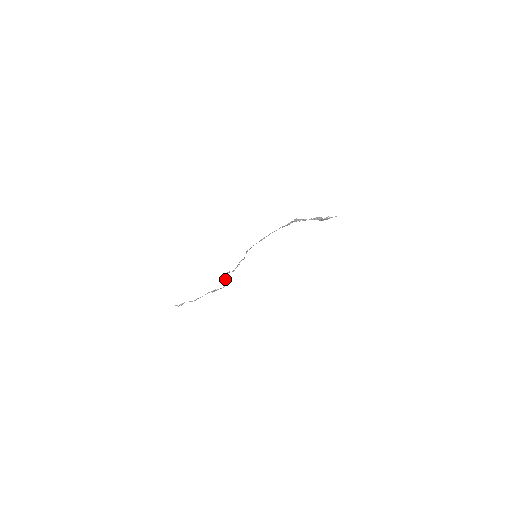
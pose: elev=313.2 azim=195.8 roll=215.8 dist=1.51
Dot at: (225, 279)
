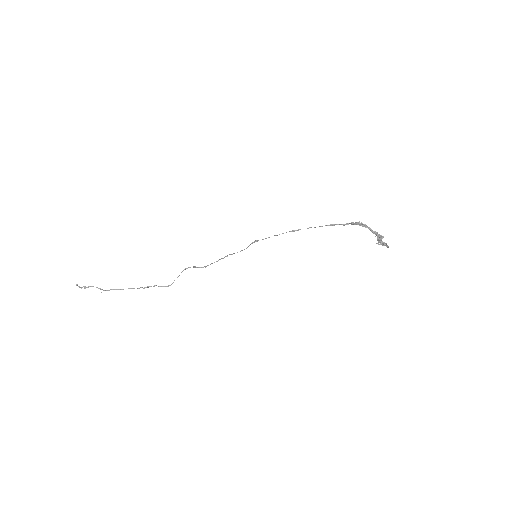
Dot at: occluded
